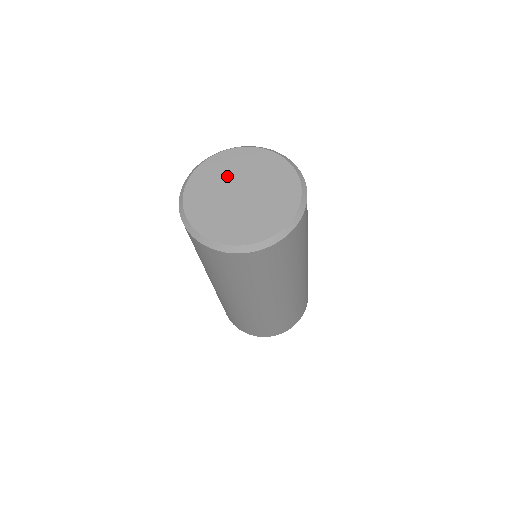
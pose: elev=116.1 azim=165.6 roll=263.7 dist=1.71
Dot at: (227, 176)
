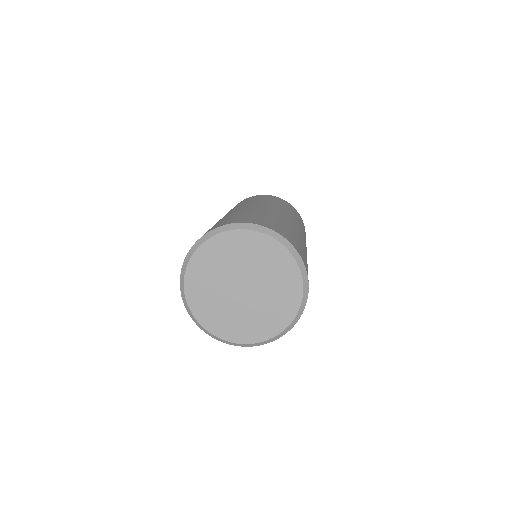
Dot at: (233, 264)
